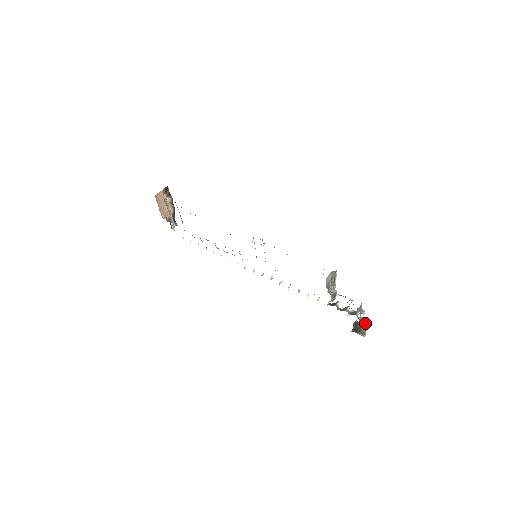
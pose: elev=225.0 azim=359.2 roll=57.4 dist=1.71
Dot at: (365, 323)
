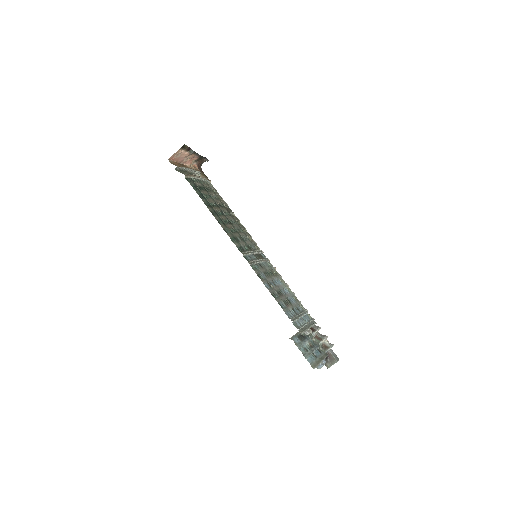
Dot at: (332, 360)
